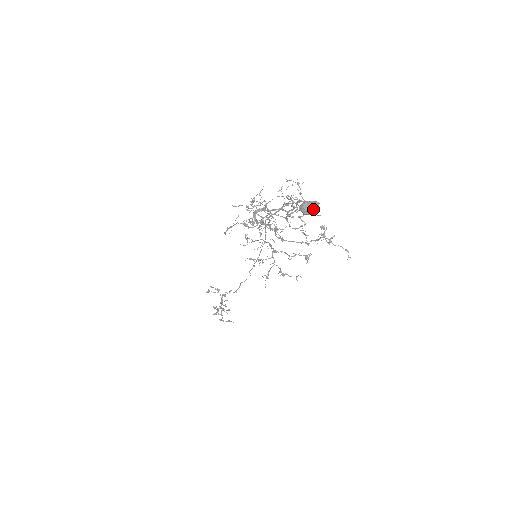
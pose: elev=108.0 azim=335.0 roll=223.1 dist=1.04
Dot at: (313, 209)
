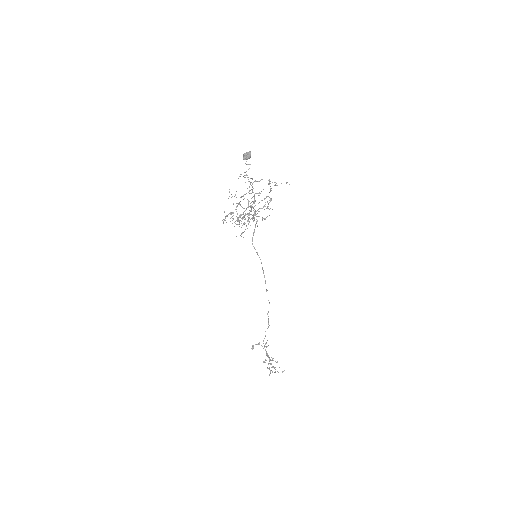
Dot at: (249, 155)
